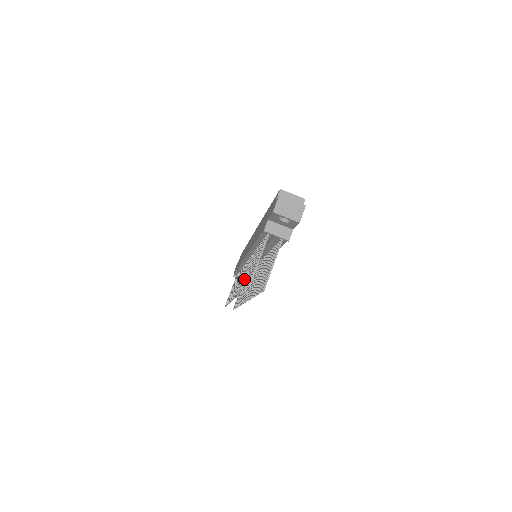
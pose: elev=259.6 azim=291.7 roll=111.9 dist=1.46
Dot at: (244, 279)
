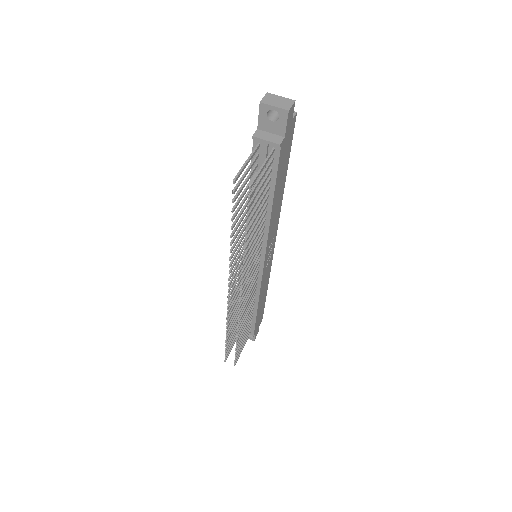
Dot at: occluded
